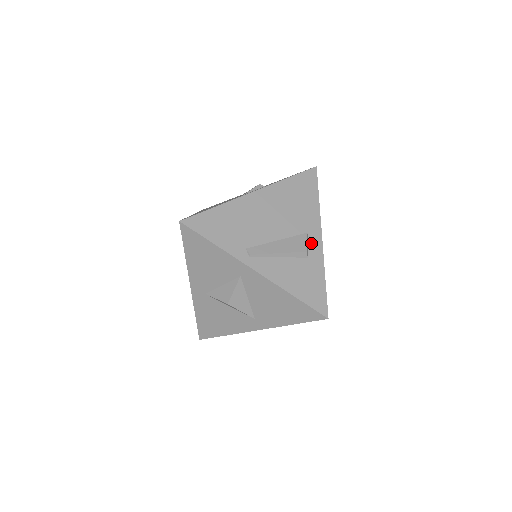
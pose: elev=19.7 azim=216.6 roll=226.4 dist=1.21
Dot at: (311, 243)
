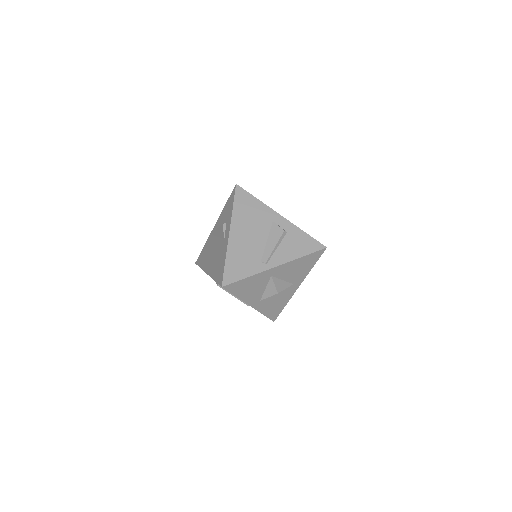
Dot at: (280, 224)
